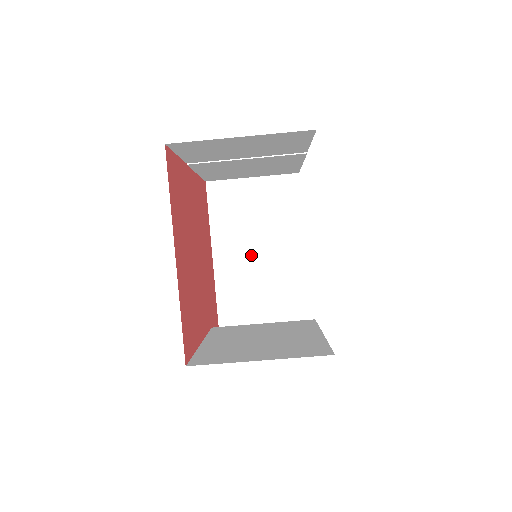
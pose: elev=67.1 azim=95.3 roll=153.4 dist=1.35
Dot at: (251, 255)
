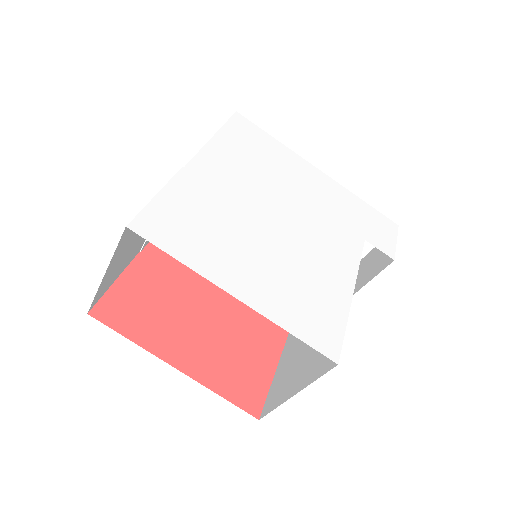
Dot at: occluded
